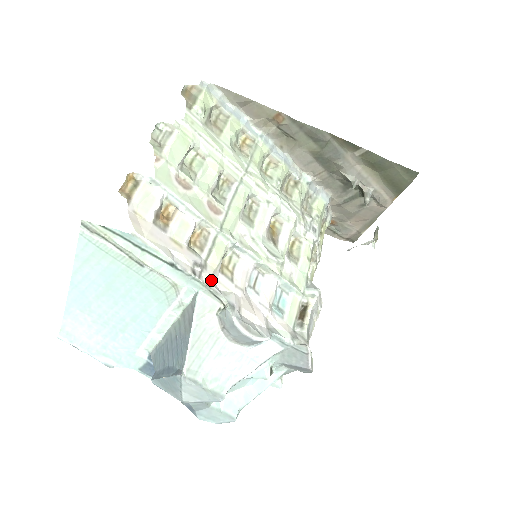
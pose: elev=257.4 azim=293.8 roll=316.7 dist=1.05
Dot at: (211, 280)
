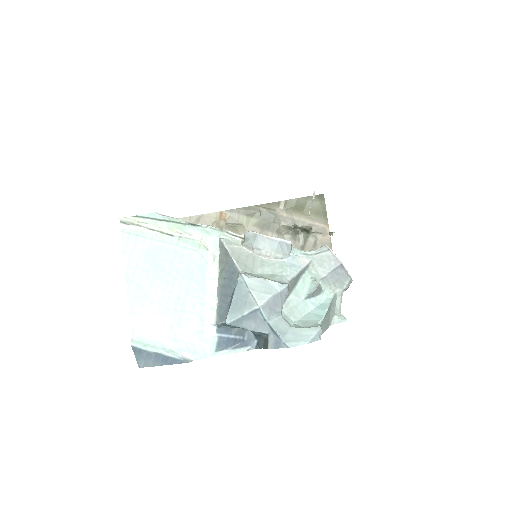
Dot at: occluded
